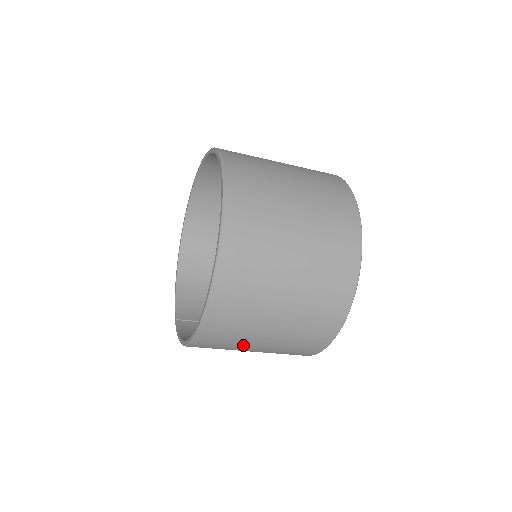
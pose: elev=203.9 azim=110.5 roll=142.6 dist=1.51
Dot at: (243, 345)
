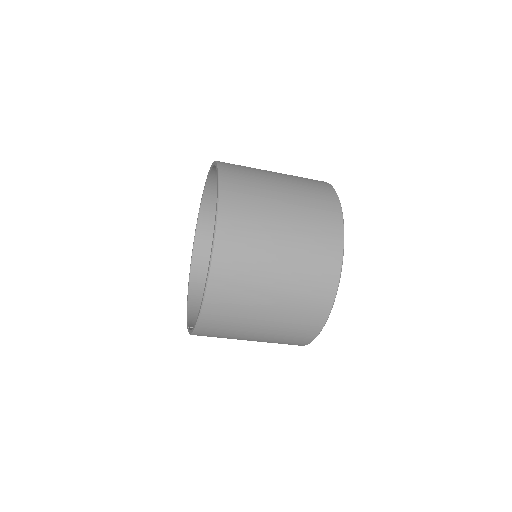
Dot at: (250, 311)
